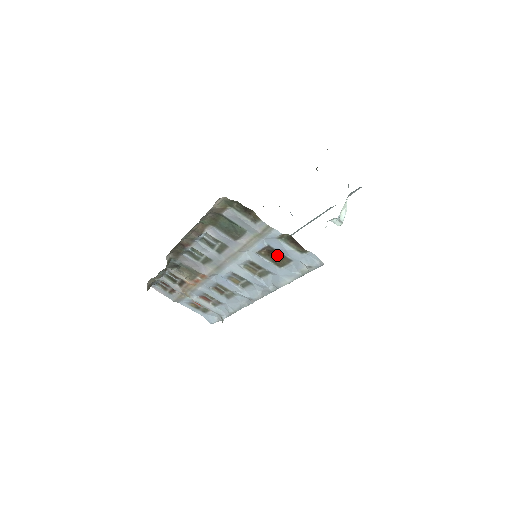
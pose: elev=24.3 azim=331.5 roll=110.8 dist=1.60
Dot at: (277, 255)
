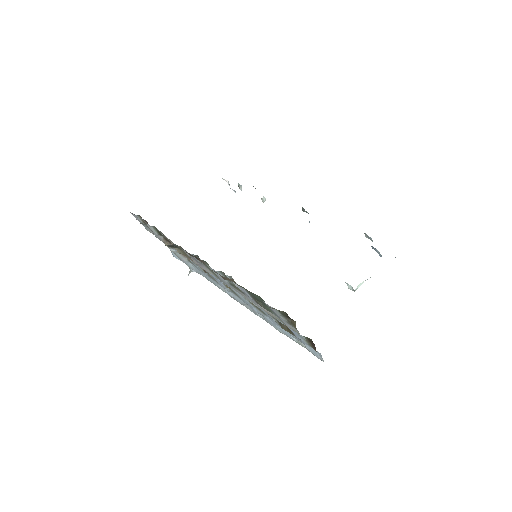
Dot at: occluded
